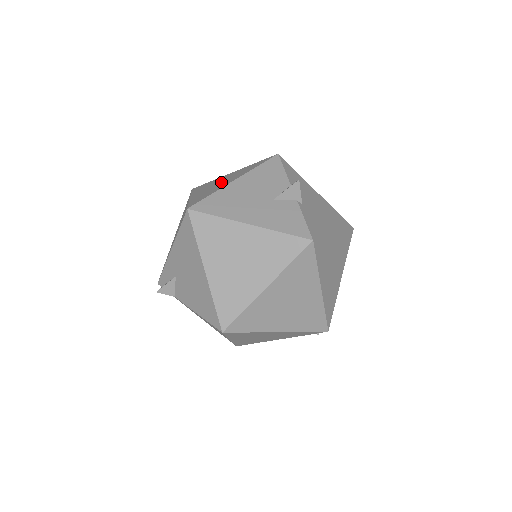
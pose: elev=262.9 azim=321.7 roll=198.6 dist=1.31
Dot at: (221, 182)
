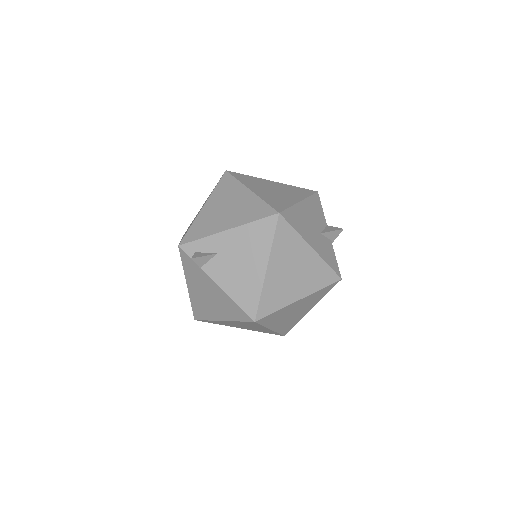
Dot at: (278, 191)
